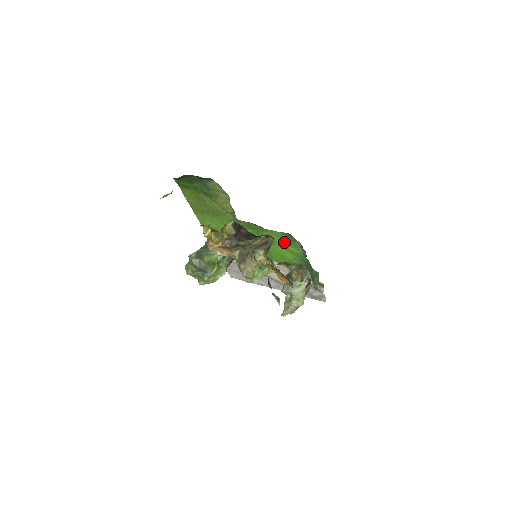
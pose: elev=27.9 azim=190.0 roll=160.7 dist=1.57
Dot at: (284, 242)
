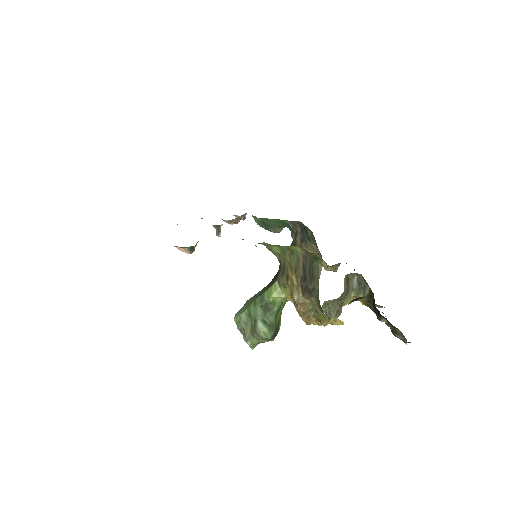
Dot at: occluded
